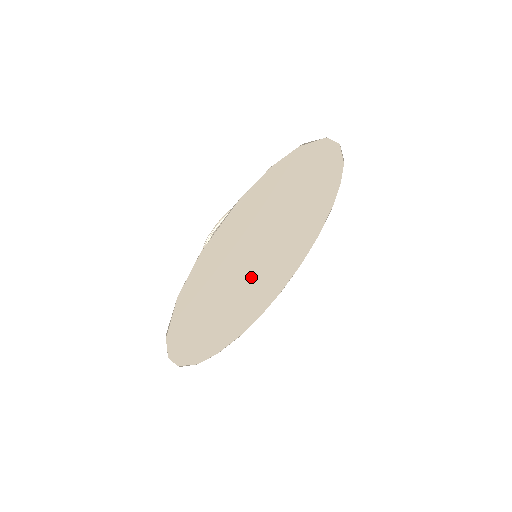
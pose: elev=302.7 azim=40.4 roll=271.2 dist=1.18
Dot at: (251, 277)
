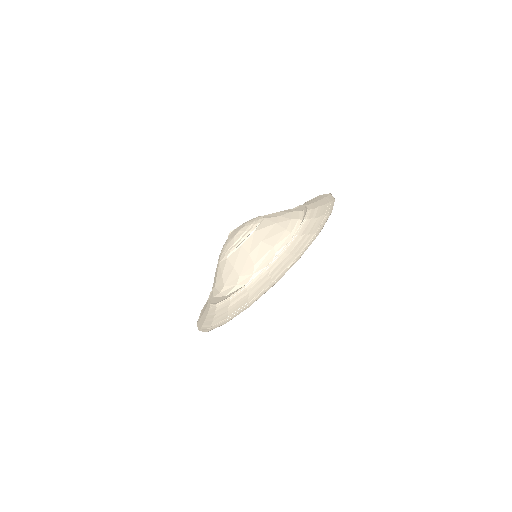
Dot at: occluded
